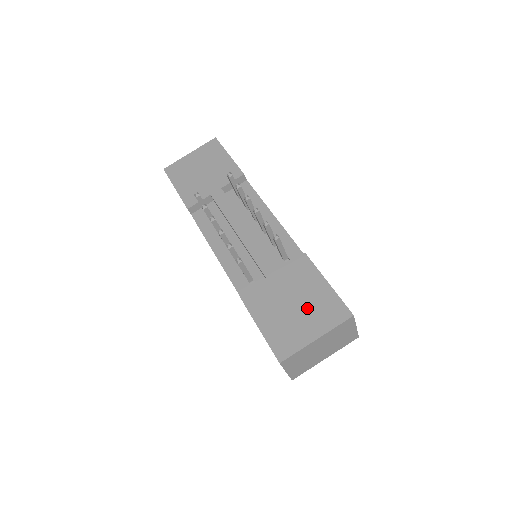
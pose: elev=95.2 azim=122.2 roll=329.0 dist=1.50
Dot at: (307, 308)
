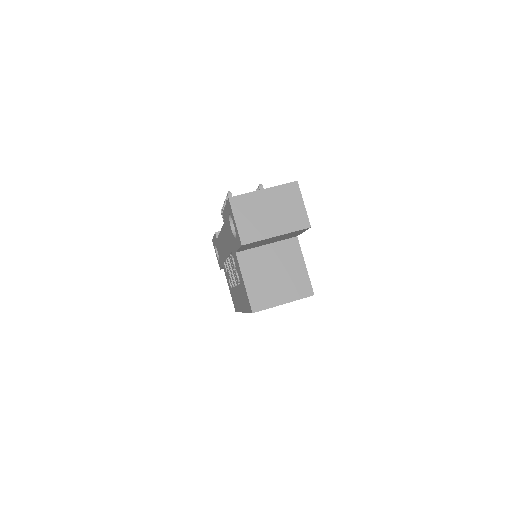
Dot at: occluded
